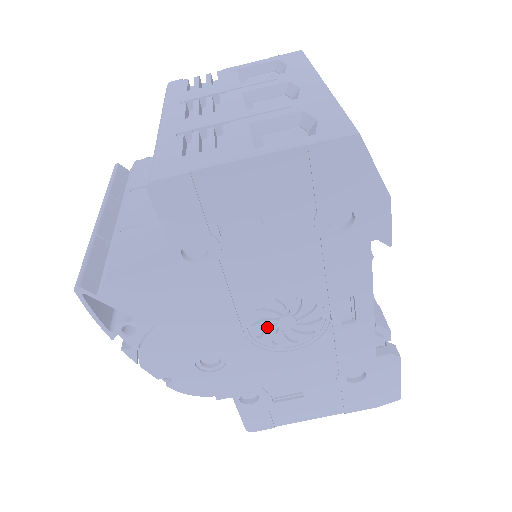
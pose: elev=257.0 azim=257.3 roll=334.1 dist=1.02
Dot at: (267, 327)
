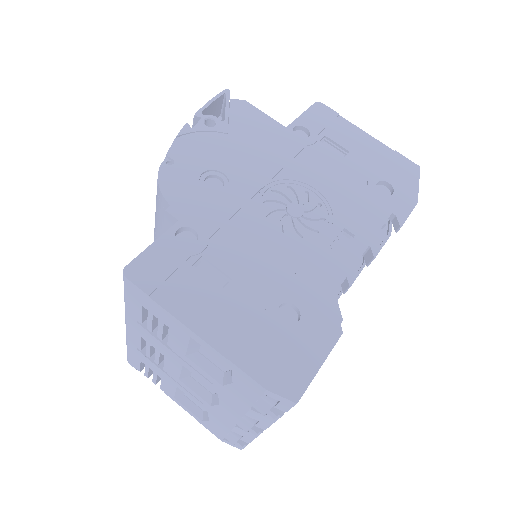
Dot at: (277, 204)
